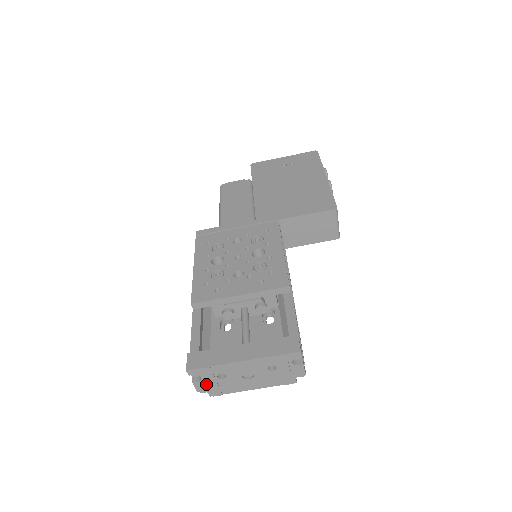
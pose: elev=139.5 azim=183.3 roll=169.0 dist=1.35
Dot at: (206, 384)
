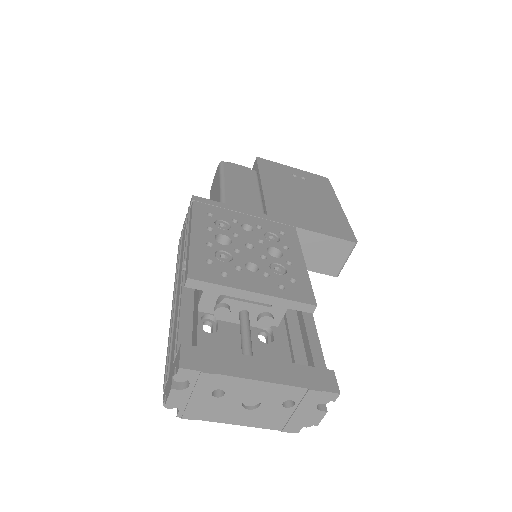
Dot at: (187, 397)
